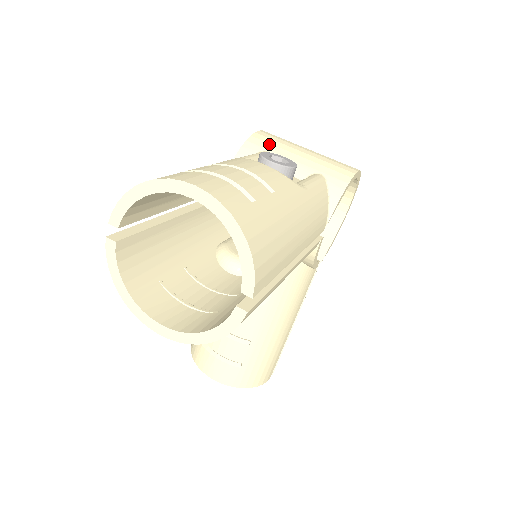
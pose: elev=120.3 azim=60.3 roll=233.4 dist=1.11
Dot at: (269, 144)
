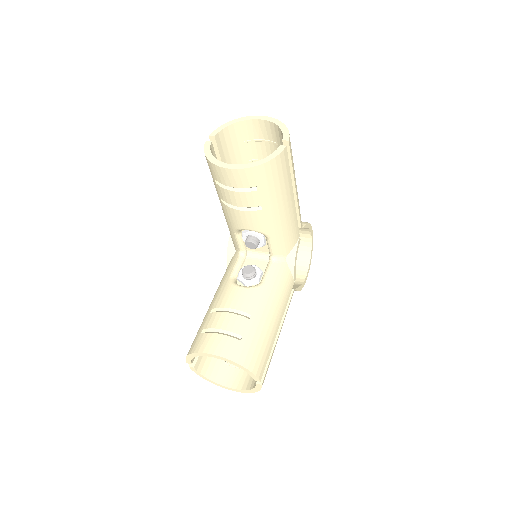
Dot at: occluded
